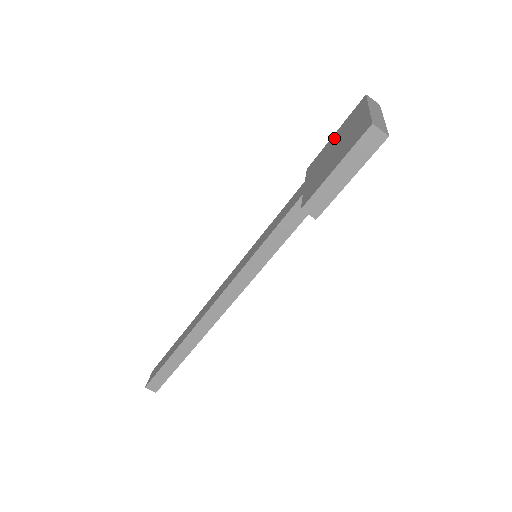
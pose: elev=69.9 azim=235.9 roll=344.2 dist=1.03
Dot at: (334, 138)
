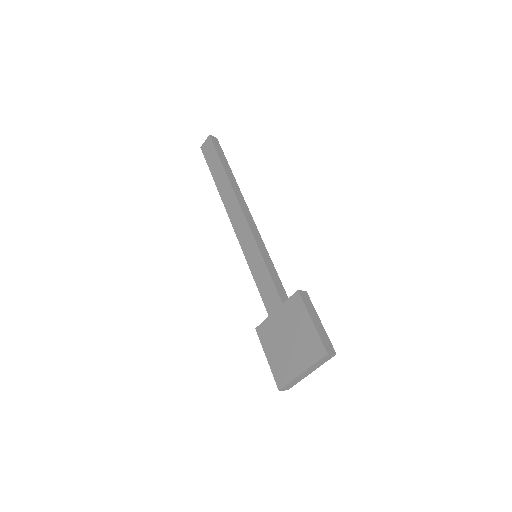
Dot at: (304, 326)
